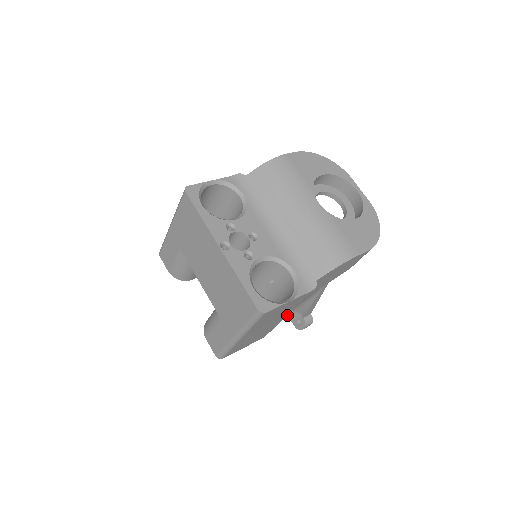
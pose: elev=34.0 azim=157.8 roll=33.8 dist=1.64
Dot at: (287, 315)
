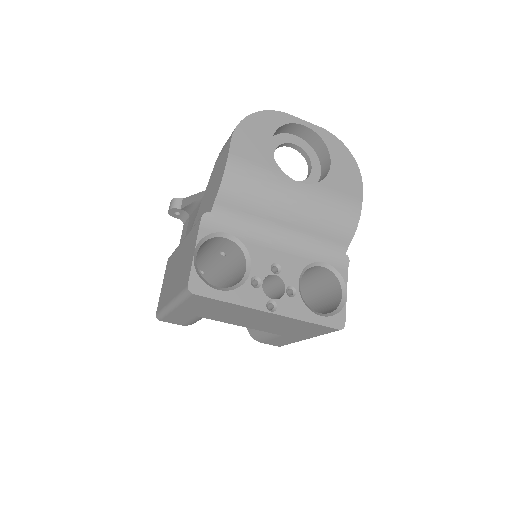
Dot at: occluded
